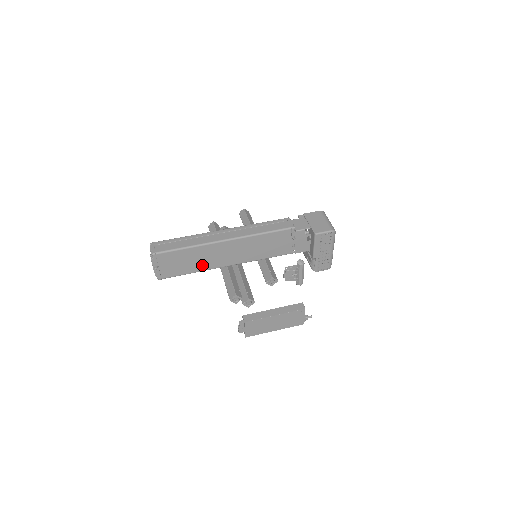
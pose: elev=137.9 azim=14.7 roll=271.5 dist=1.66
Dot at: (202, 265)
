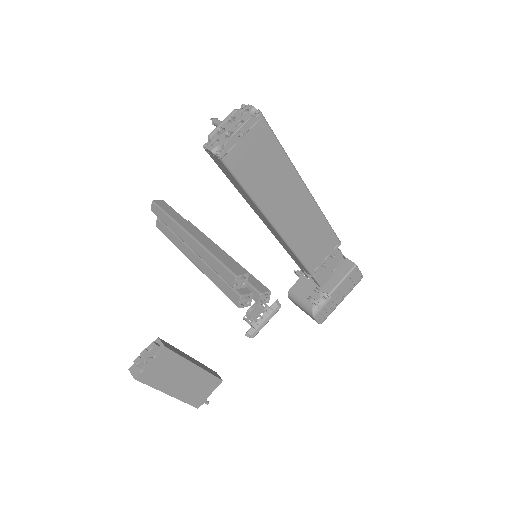
Dot at: (265, 193)
